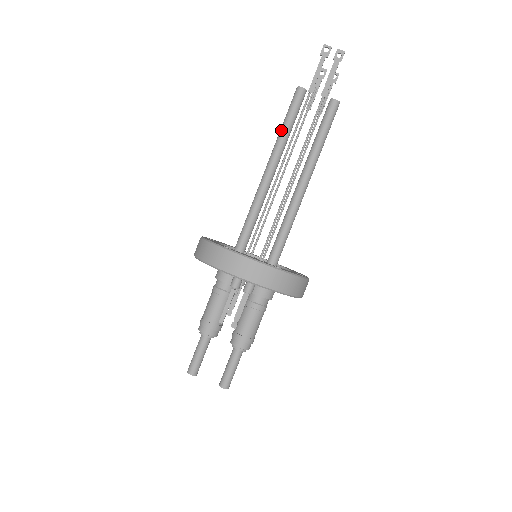
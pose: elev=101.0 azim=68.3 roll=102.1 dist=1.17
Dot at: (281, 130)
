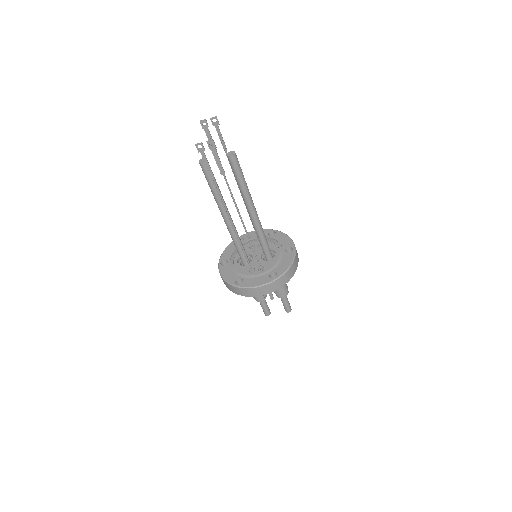
Dot at: (212, 193)
